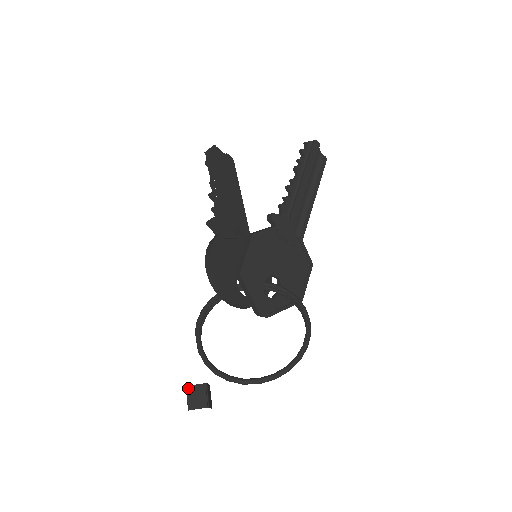
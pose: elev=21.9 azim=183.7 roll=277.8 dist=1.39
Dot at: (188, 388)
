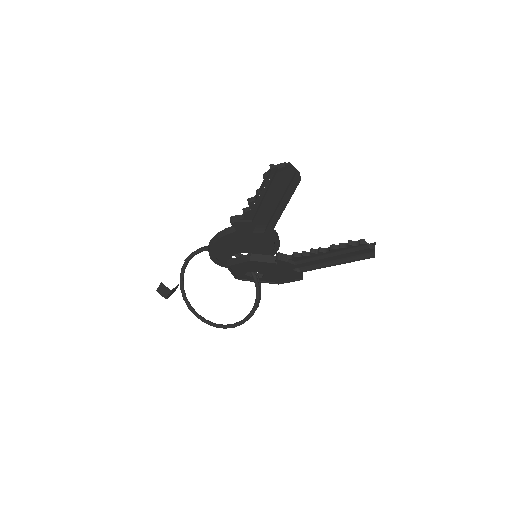
Dot at: (161, 284)
